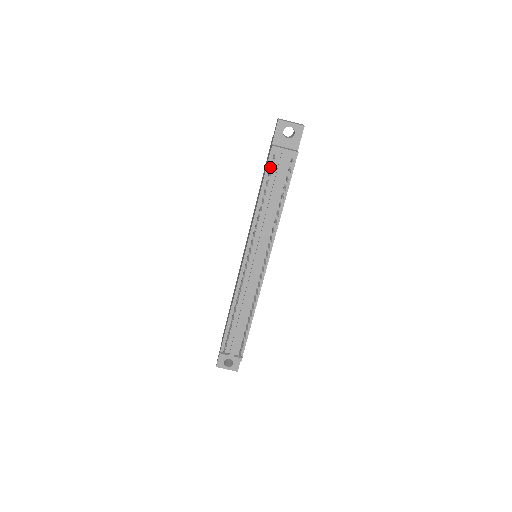
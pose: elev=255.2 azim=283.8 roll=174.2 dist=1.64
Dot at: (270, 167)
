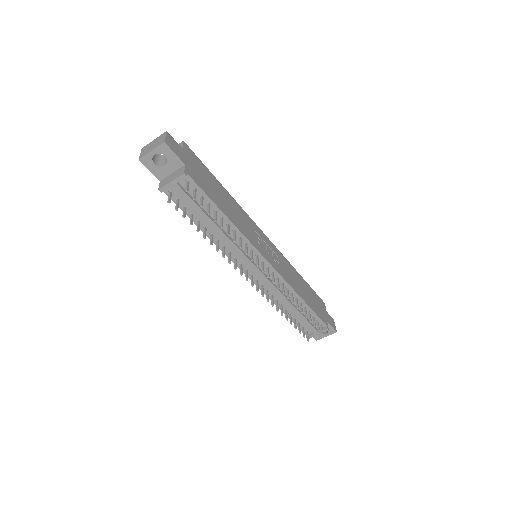
Dot at: (179, 203)
